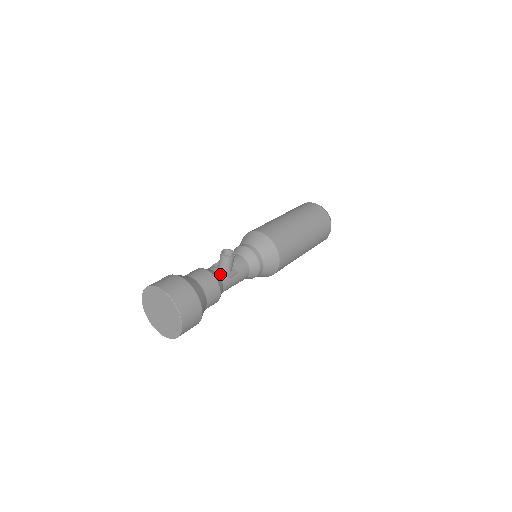
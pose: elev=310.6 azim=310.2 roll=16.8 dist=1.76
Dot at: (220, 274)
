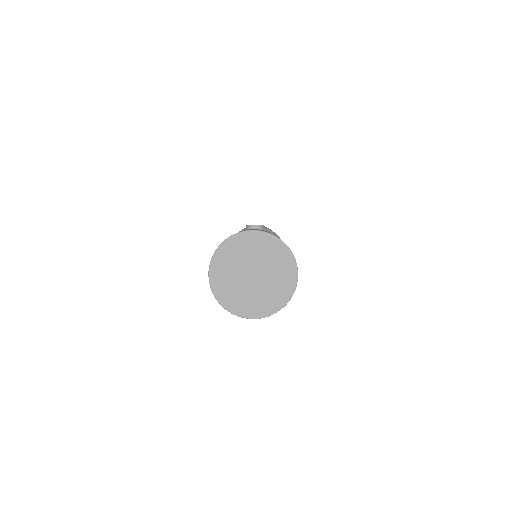
Dot at: occluded
